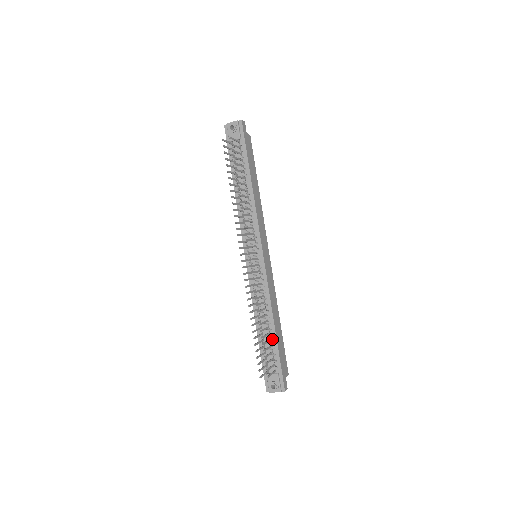
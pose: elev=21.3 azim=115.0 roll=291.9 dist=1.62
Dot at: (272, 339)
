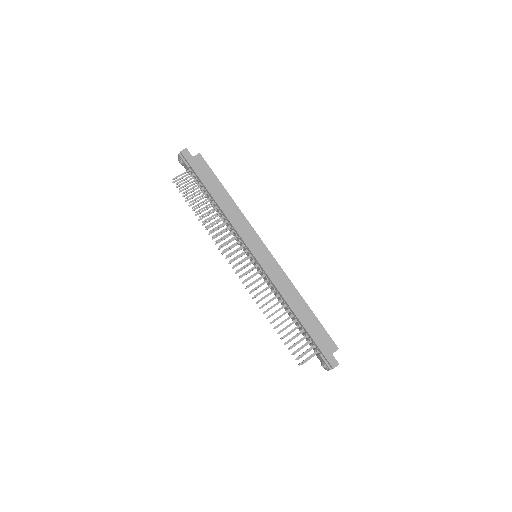
Dot at: (301, 325)
